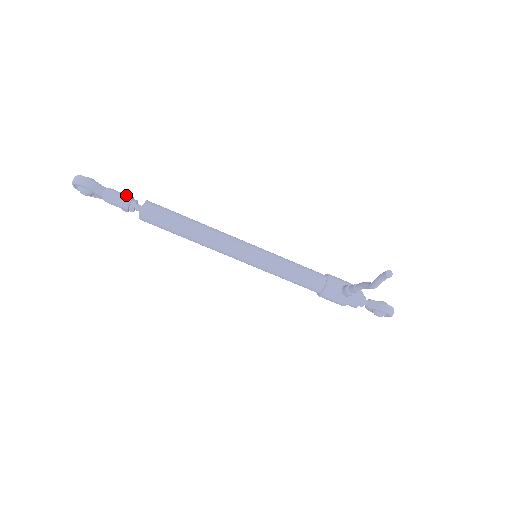
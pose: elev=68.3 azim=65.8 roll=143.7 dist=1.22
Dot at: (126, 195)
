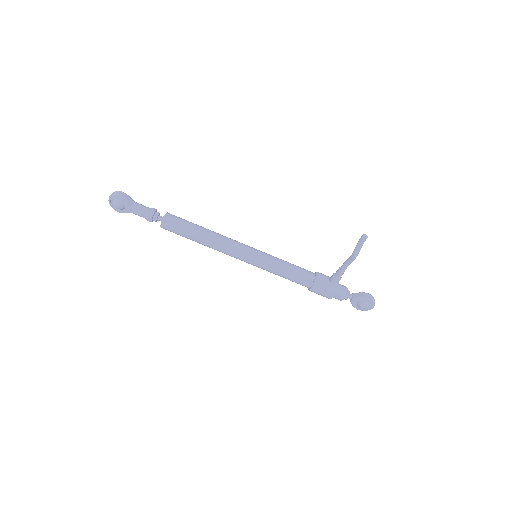
Dot at: occluded
